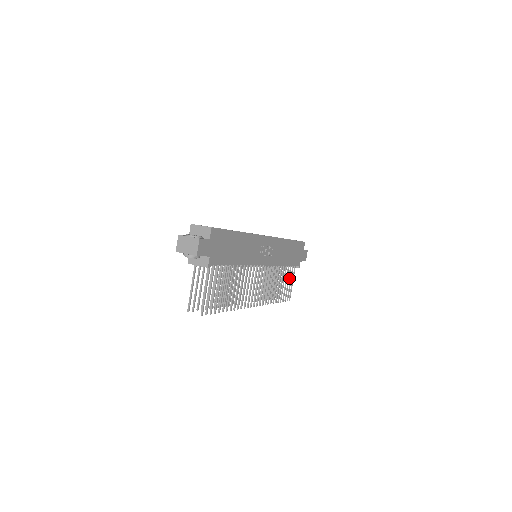
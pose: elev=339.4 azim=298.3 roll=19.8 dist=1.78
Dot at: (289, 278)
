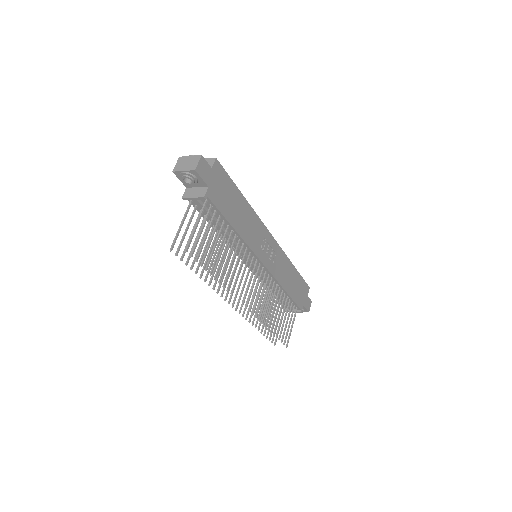
Dot at: (289, 316)
